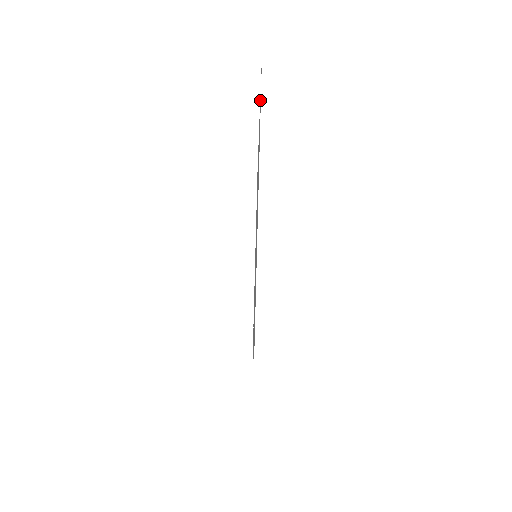
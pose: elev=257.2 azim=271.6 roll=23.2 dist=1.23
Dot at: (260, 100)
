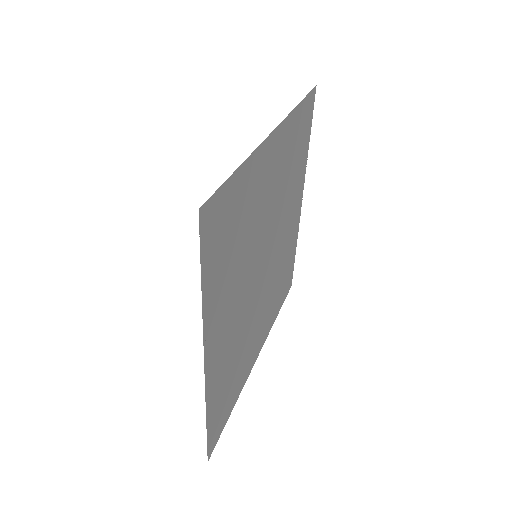
Dot at: (306, 128)
